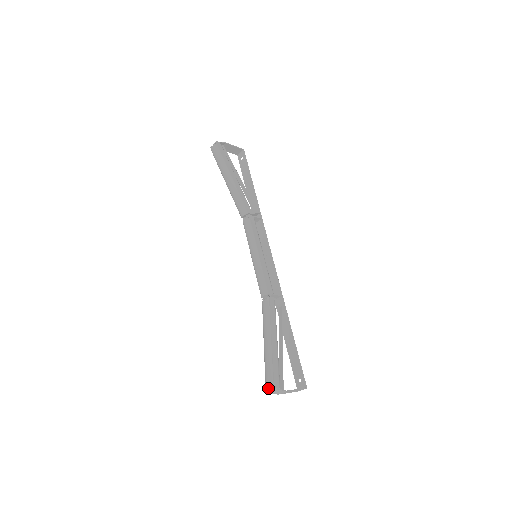
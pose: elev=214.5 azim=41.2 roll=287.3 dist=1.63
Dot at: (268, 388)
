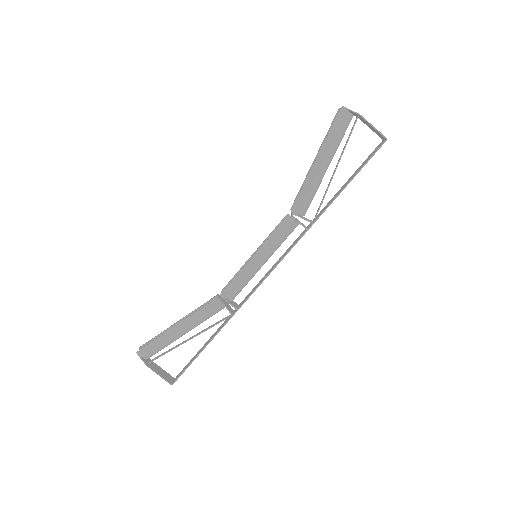
Dot at: (139, 348)
